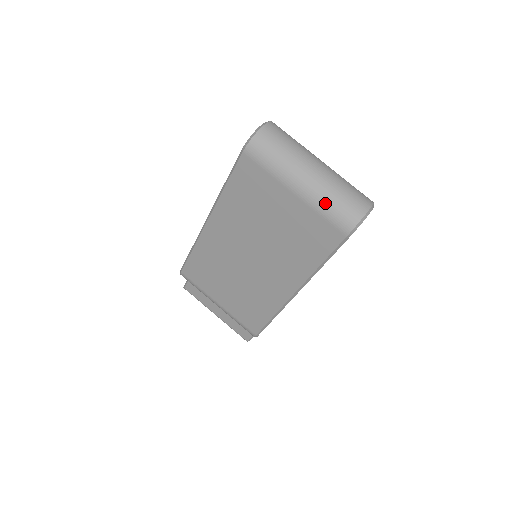
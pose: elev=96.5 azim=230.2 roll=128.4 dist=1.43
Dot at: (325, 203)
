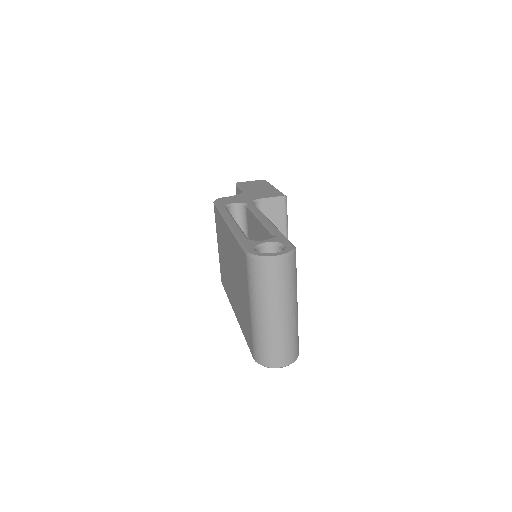
Dot at: (257, 337)
